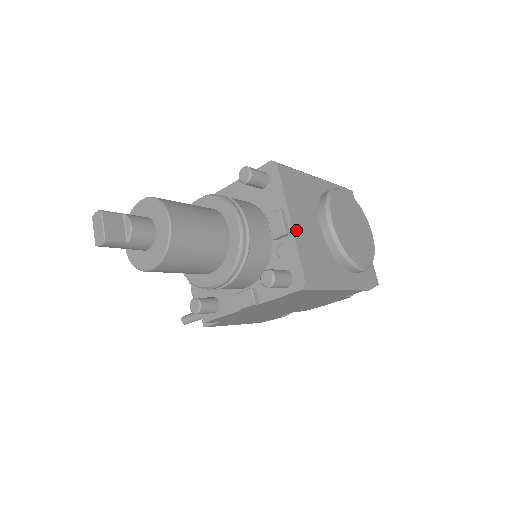
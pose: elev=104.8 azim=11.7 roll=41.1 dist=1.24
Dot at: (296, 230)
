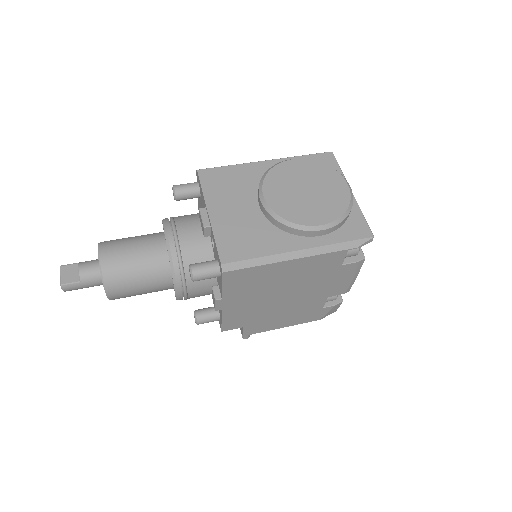
Dot at: (215, 220)
